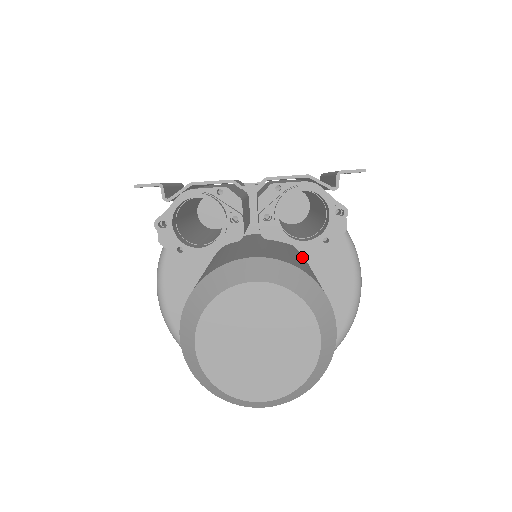
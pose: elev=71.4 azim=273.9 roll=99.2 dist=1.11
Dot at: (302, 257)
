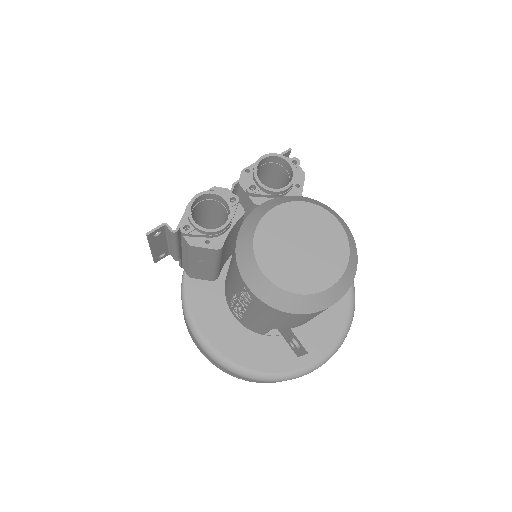
Dot at: occluded
